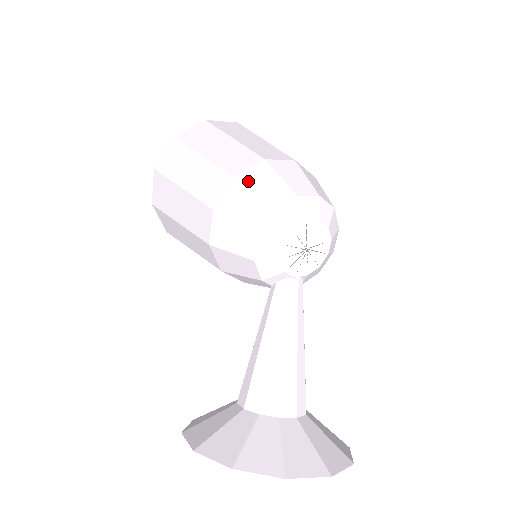
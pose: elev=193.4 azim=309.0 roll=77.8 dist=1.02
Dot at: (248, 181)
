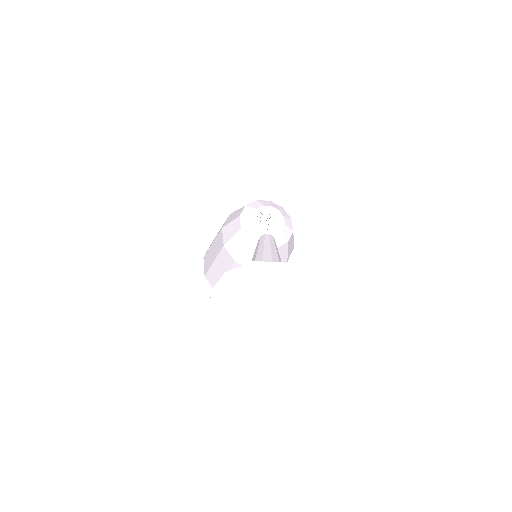
Dot at: occluded
